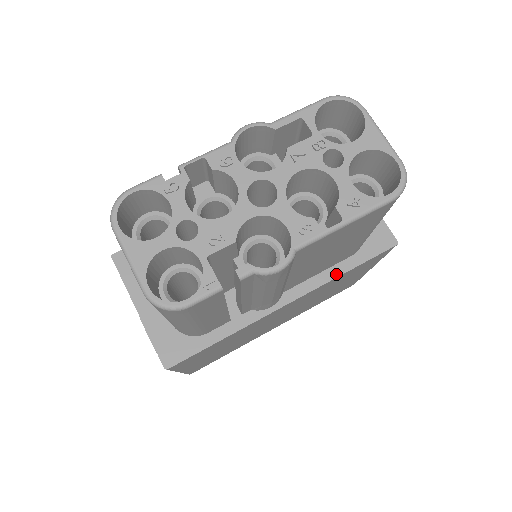
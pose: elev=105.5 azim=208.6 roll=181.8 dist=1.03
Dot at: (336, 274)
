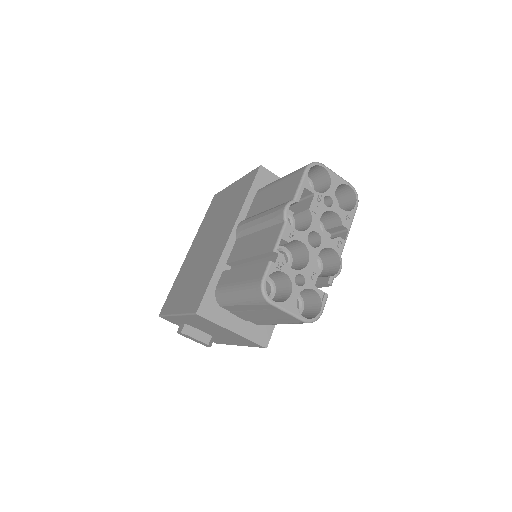
Dot at: occluded
